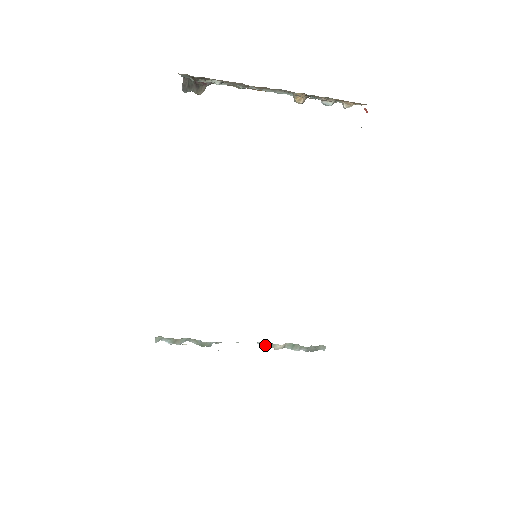
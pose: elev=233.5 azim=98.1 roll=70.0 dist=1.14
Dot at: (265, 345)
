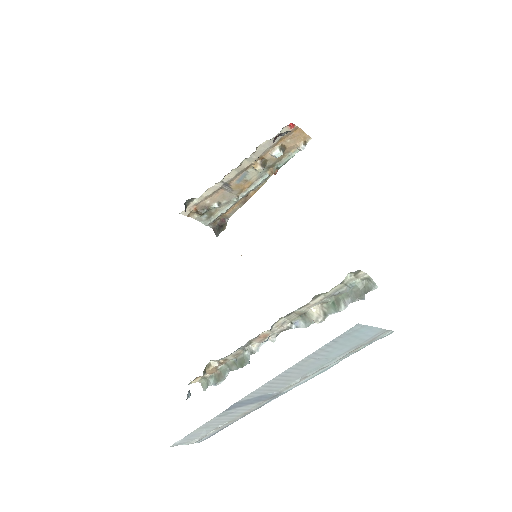
Dot at: (303, 325)
